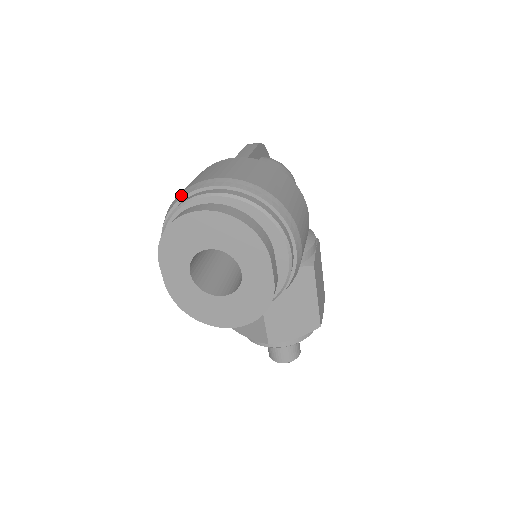
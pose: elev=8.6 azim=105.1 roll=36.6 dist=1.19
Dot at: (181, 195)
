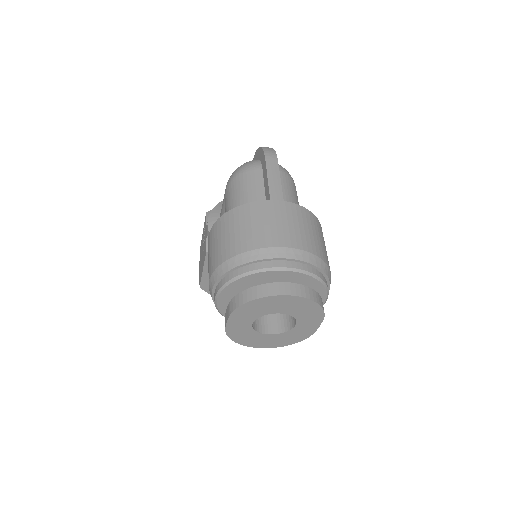
Dot at: (250, 257)
